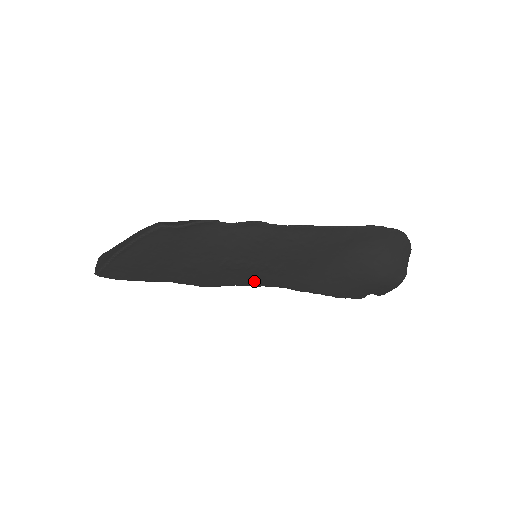
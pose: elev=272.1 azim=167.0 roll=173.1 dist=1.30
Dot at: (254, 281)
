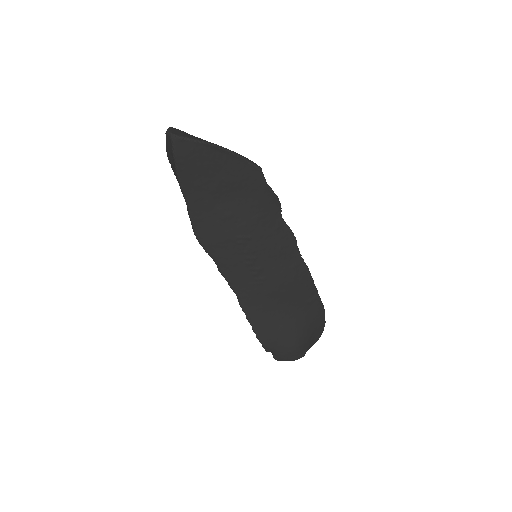
Dot at: (232, 271)
